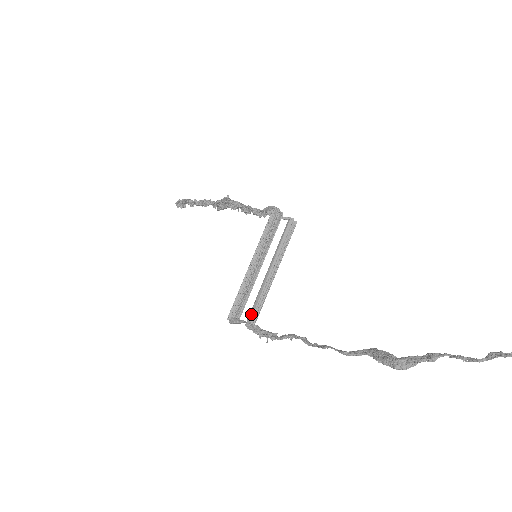
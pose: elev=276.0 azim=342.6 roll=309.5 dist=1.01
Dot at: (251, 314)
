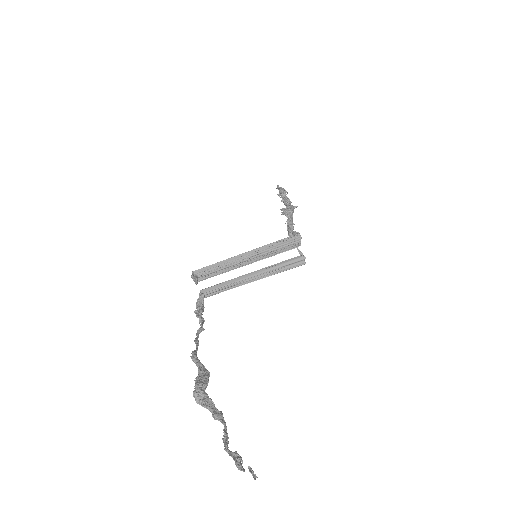
Dot at: (211, 288)
